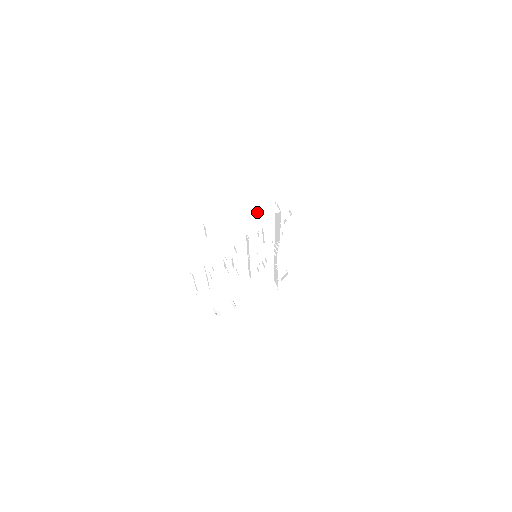
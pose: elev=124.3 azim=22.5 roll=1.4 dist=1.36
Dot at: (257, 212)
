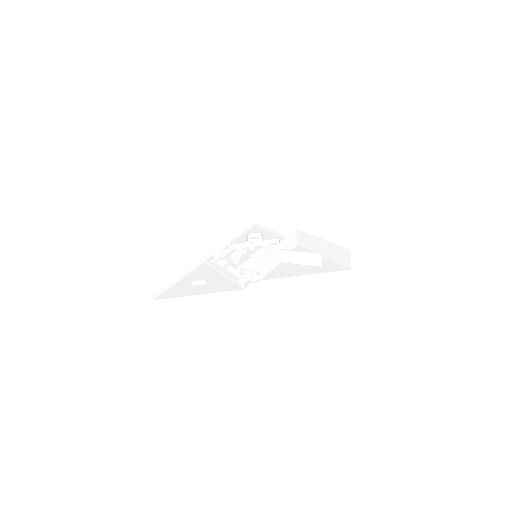
Dot at: occluded
